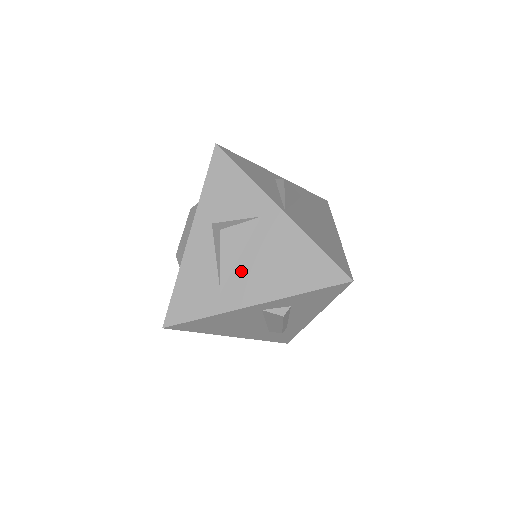
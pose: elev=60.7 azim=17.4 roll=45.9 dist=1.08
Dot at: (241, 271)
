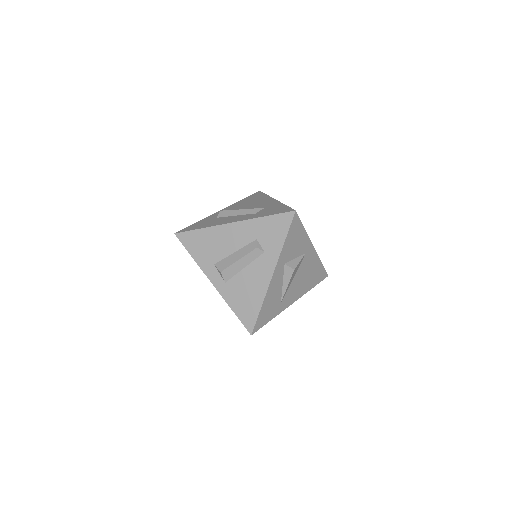
Dot at: (292, 287)
